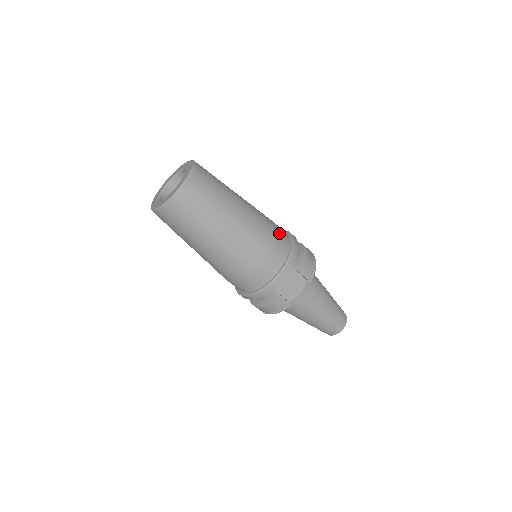
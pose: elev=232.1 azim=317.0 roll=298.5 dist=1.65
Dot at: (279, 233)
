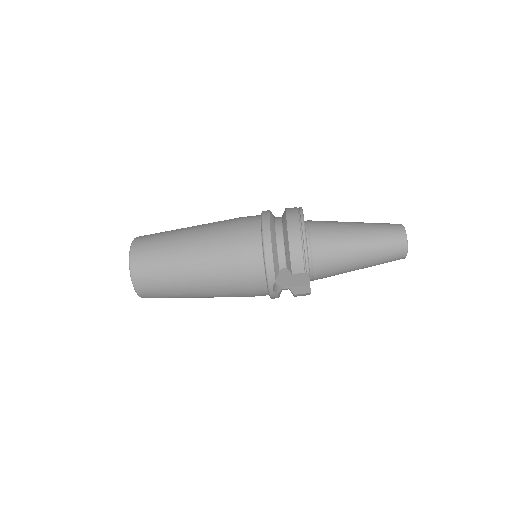
Dot at: (243, 250)
